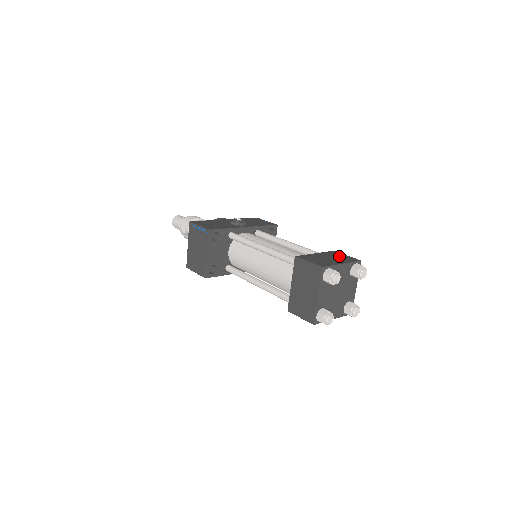
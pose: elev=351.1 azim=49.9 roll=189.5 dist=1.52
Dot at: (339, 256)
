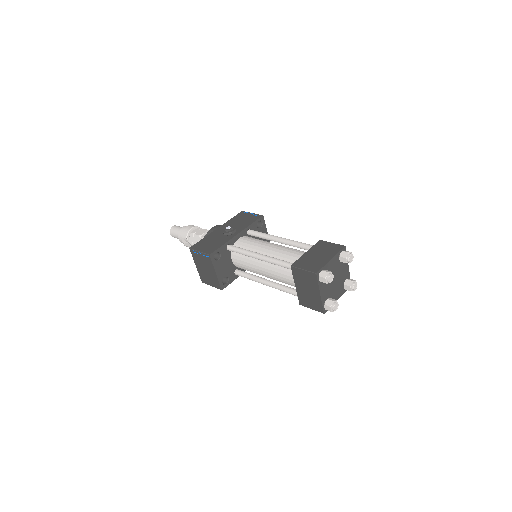
Dot at: (326, 248)
